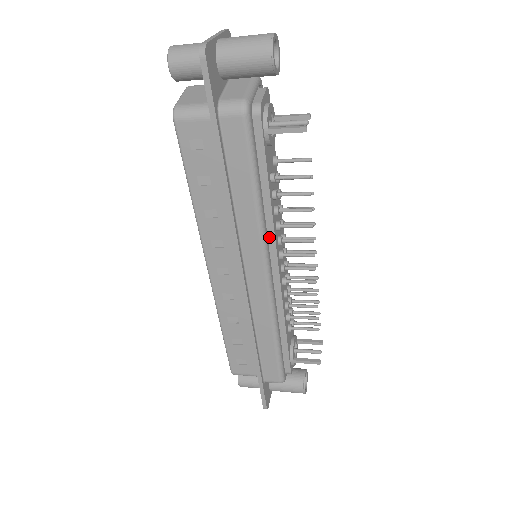
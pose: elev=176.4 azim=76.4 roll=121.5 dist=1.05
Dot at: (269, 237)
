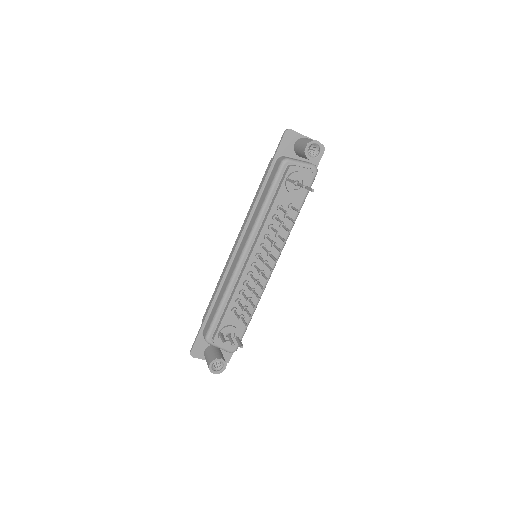
Dot at: (258, 236)
